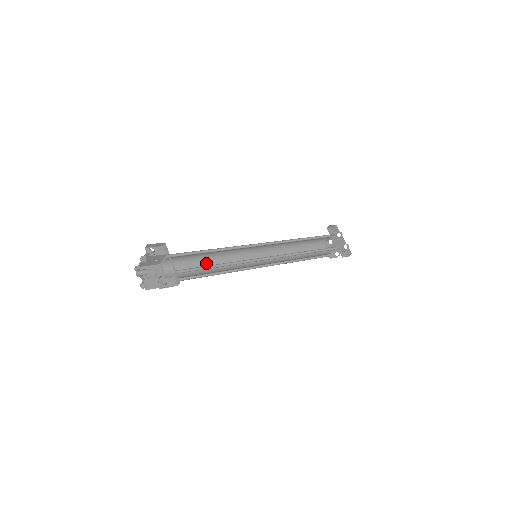
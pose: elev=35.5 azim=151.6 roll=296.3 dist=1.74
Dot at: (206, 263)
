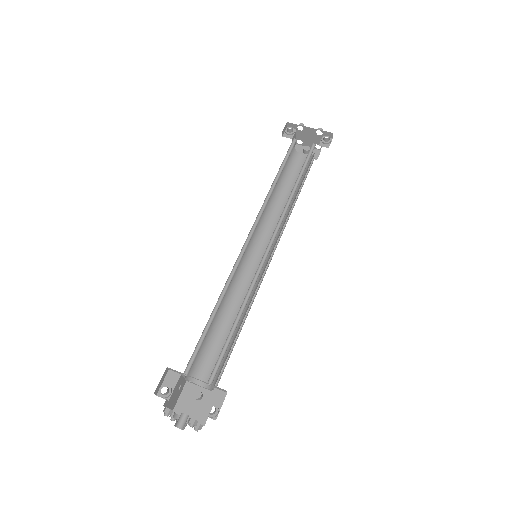
Dot at: (223, 323)
